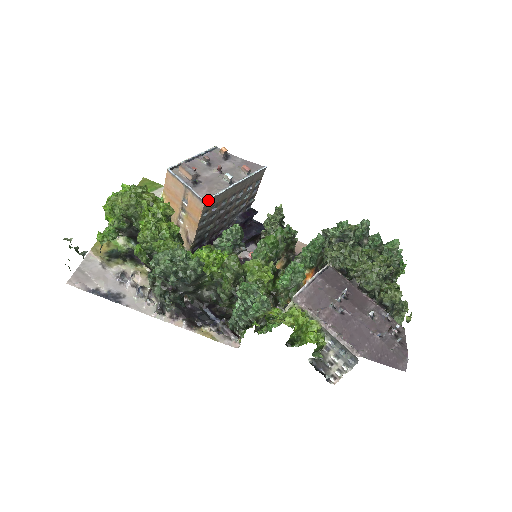
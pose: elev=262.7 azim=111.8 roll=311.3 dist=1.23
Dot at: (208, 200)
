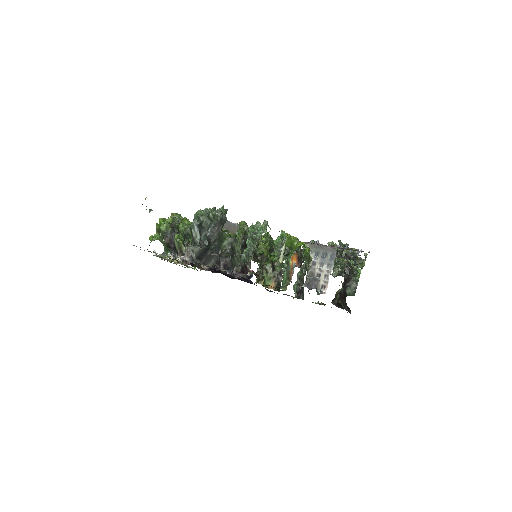
Dot at: occluded
